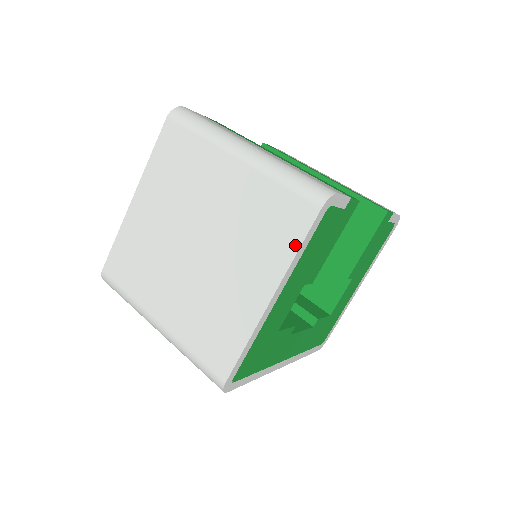
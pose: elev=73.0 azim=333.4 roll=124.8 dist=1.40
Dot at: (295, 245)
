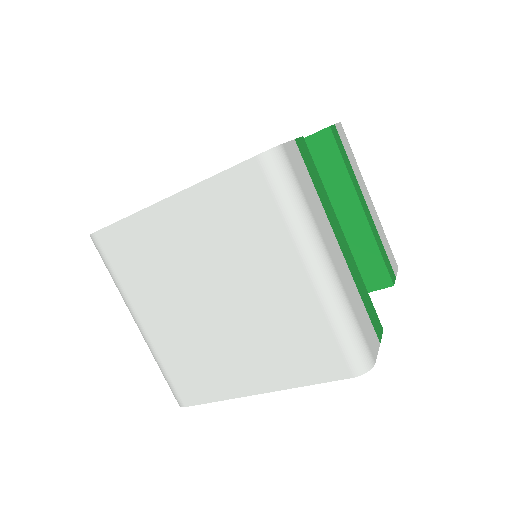
Dot at: (311, 380)
